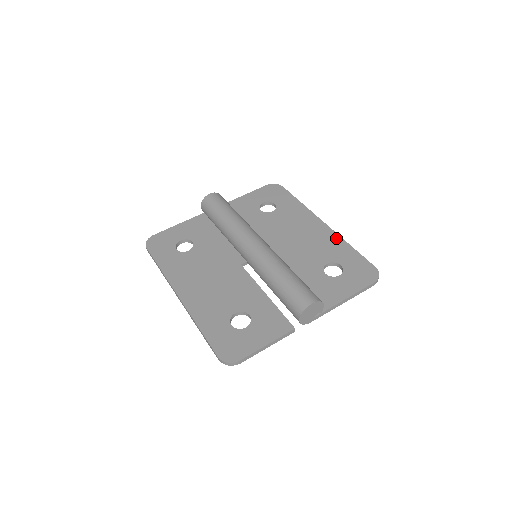
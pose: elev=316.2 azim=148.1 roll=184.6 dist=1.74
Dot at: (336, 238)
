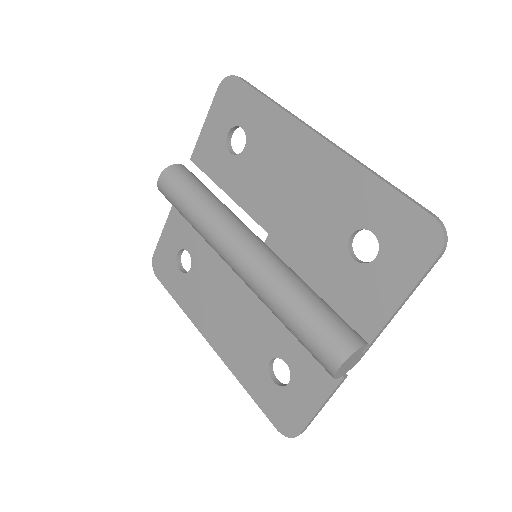
Dot at: (348, 168)
